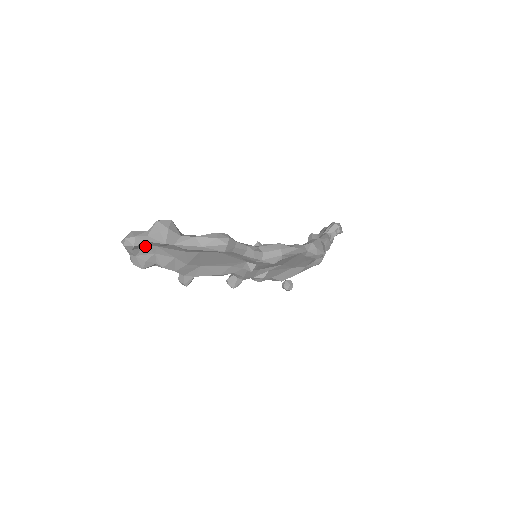
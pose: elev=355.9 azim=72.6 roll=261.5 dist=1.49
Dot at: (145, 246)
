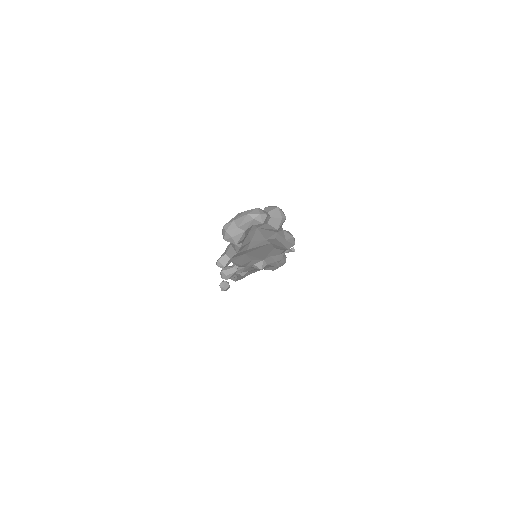
Dot at: occluded
